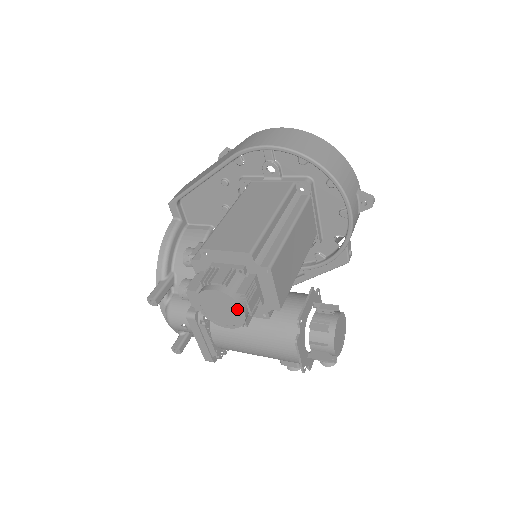
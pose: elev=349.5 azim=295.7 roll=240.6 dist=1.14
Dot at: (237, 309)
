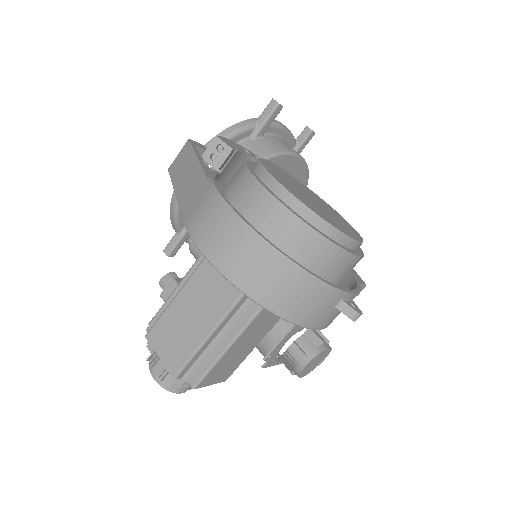
Dot at: occluded
